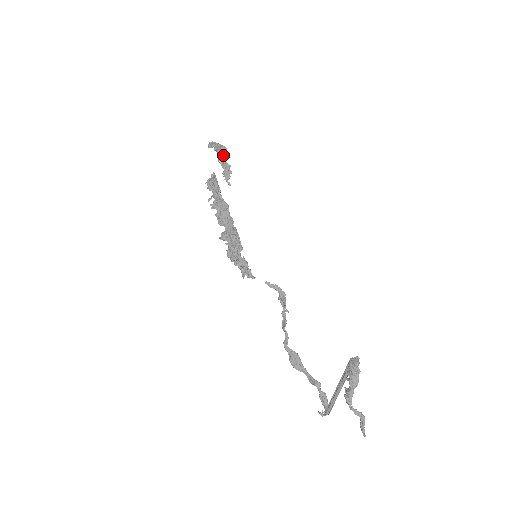
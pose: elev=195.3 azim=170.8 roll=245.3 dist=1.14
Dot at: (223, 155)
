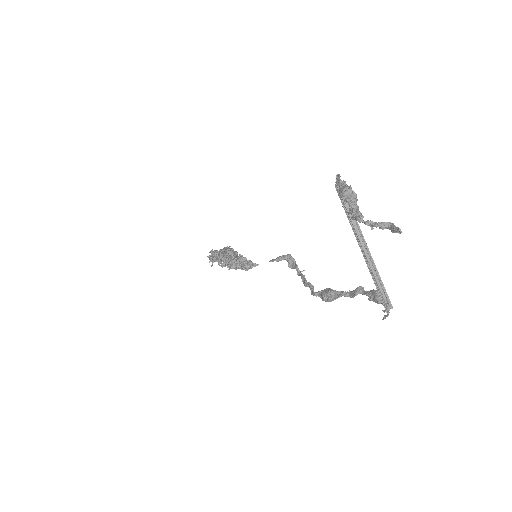
Dot at: occluded
